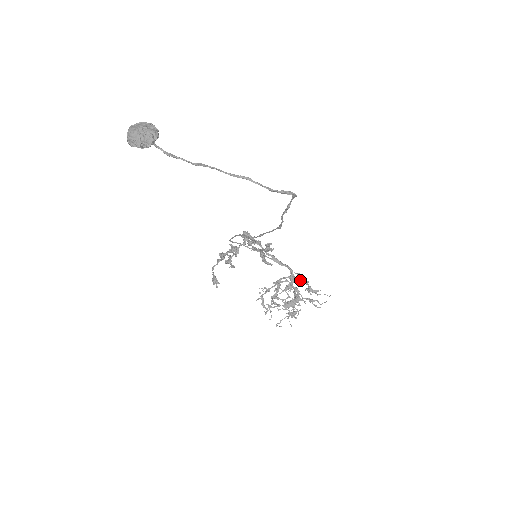
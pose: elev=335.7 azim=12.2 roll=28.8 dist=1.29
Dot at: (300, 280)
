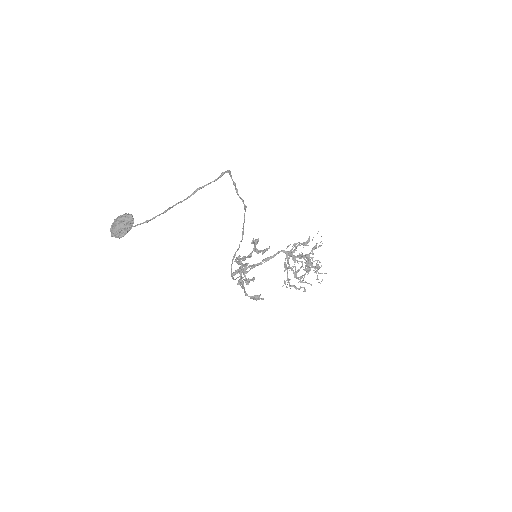
Dot at: (294, 246)
